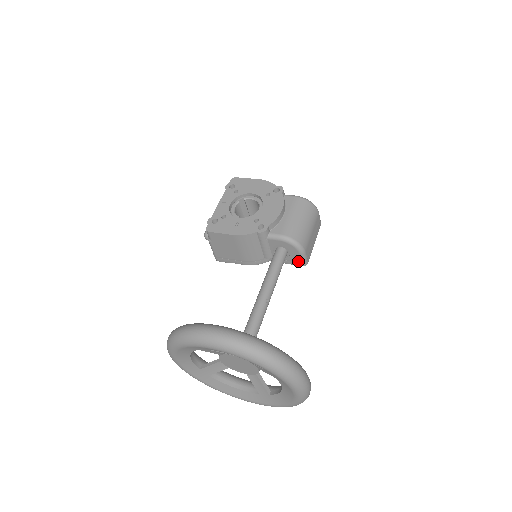
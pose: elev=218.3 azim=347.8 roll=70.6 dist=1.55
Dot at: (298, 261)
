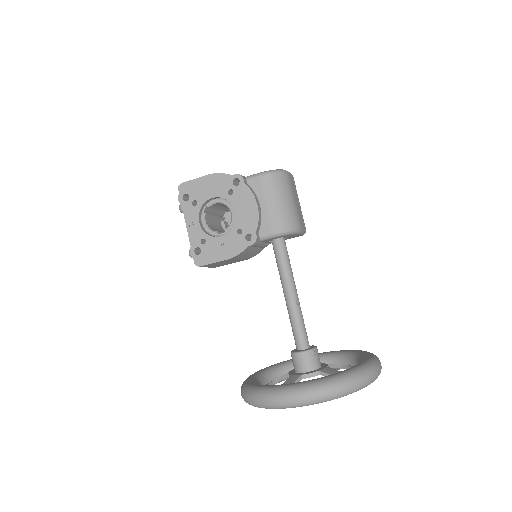
Dot at: (297, 236)
